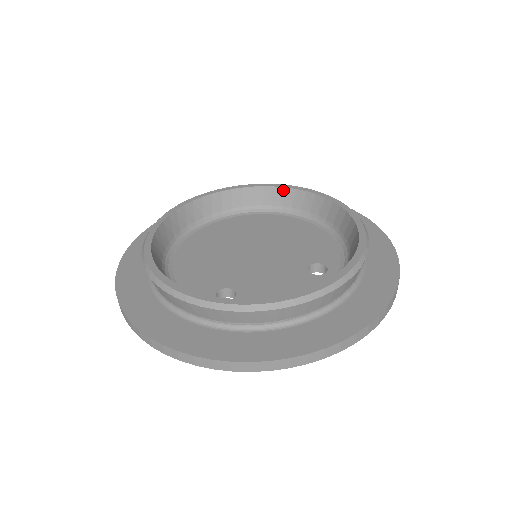
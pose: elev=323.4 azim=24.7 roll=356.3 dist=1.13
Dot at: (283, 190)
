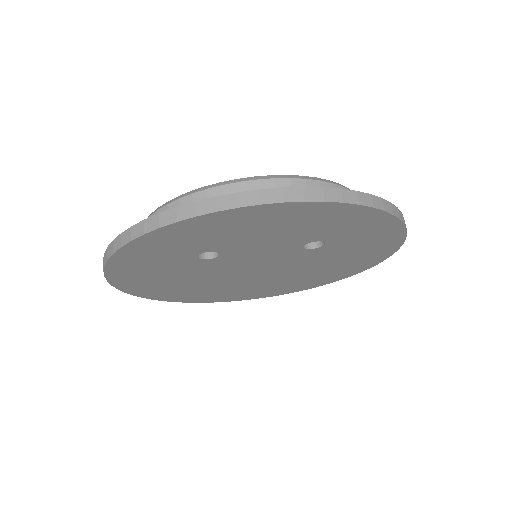
Dot at: occluded
